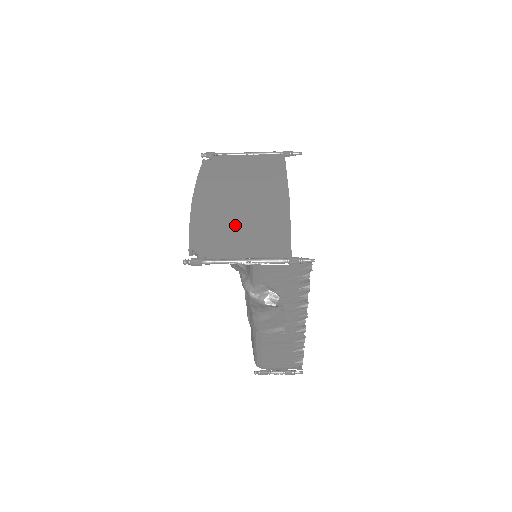
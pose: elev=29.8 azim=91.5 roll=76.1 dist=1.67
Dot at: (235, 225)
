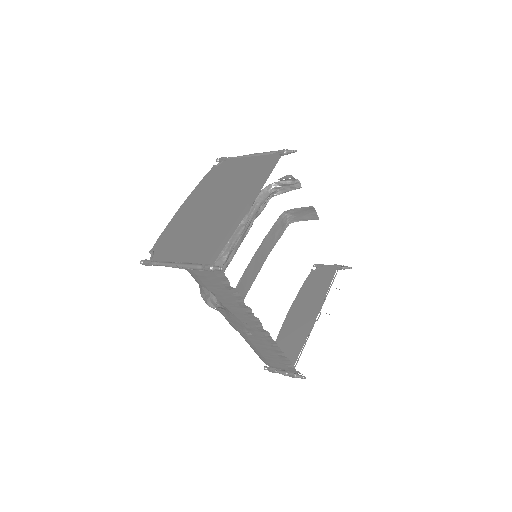
Dot at: (192, 230)
